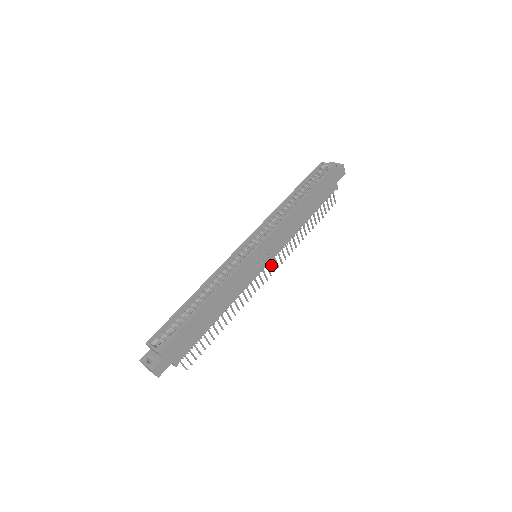
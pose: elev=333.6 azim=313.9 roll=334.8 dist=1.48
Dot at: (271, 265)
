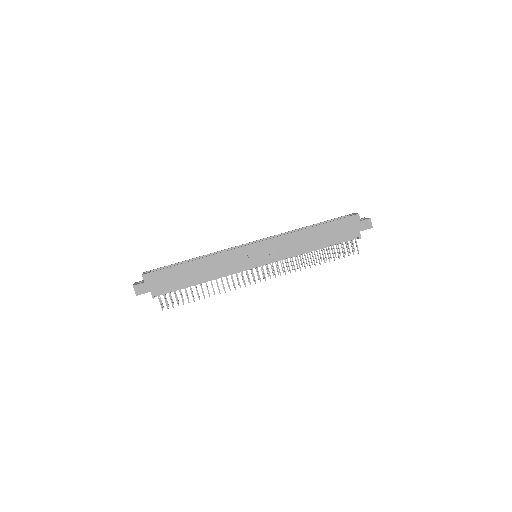
Dot at: (268, 270)
